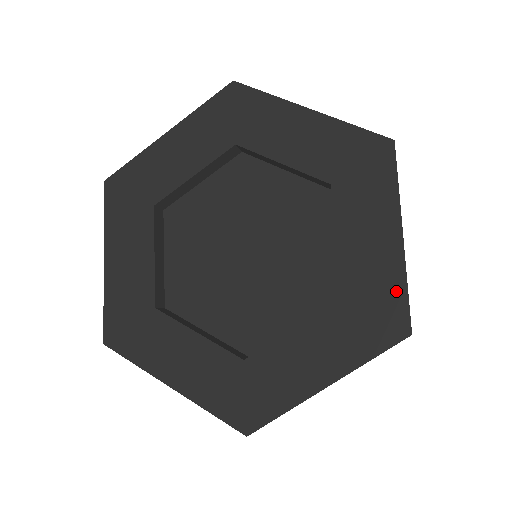
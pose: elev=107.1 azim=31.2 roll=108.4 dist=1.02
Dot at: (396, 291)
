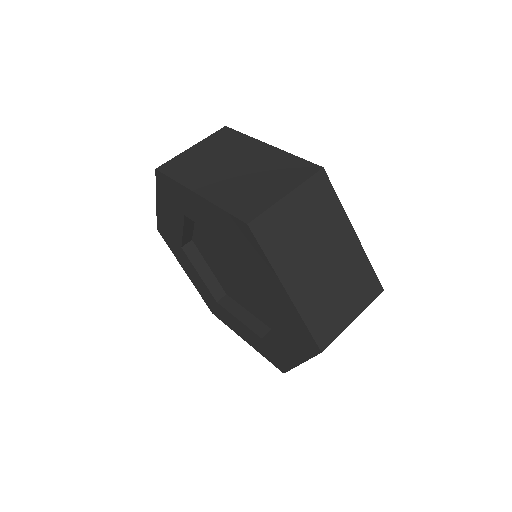
Dot at: (301, 326)
